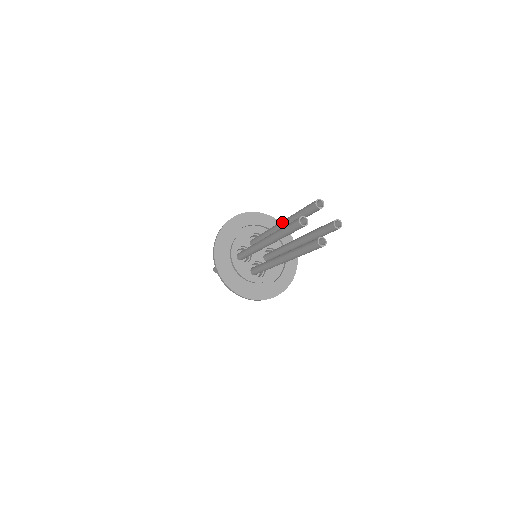
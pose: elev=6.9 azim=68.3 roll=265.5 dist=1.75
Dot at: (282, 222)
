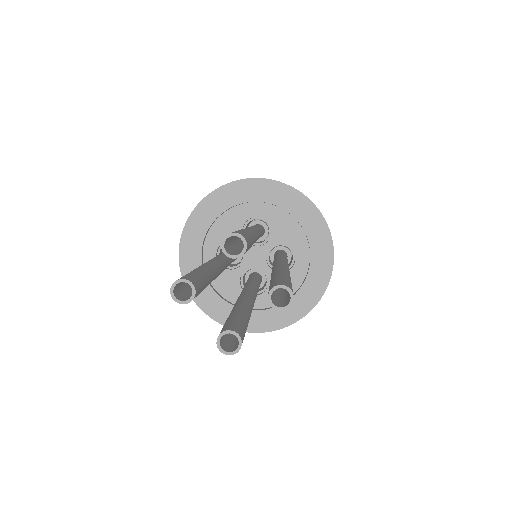
Dot at: occluded
